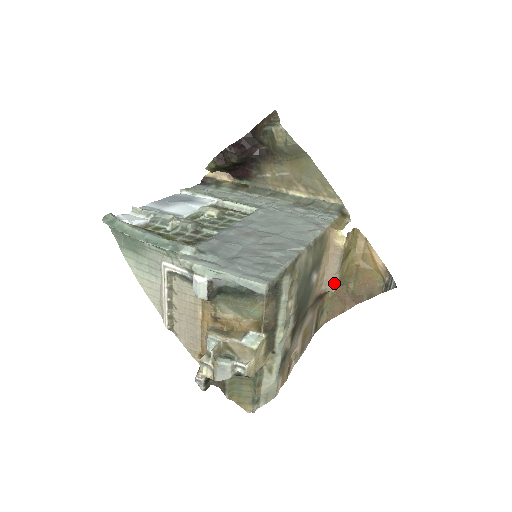
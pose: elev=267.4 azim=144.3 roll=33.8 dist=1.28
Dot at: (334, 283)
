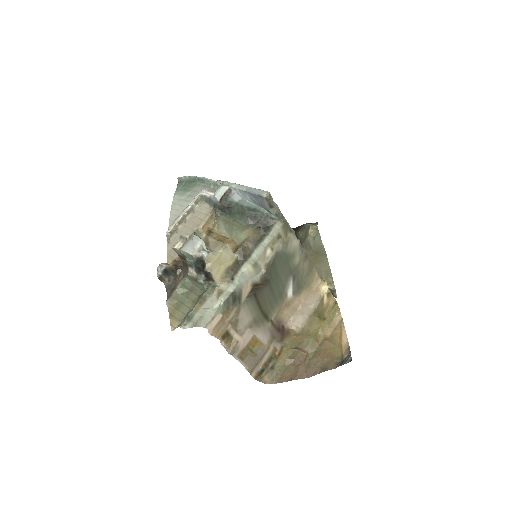
Dot at: (300, 324)
